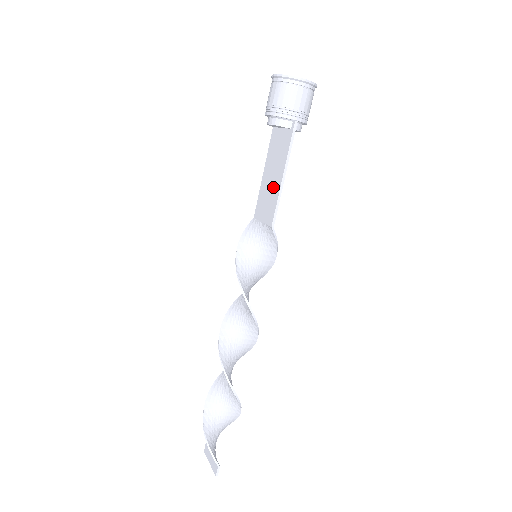
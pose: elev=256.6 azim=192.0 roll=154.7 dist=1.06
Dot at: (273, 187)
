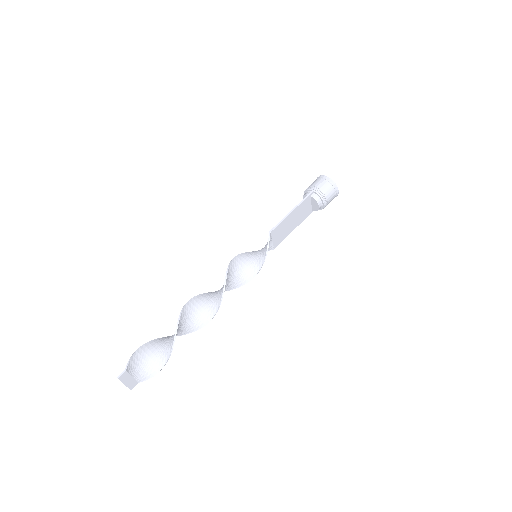
Dot at: (286, 222)
